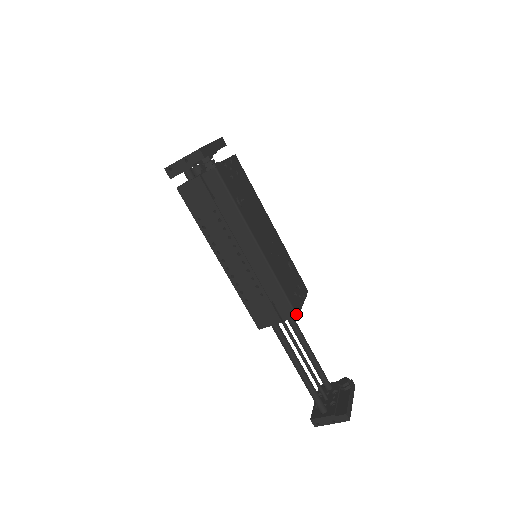
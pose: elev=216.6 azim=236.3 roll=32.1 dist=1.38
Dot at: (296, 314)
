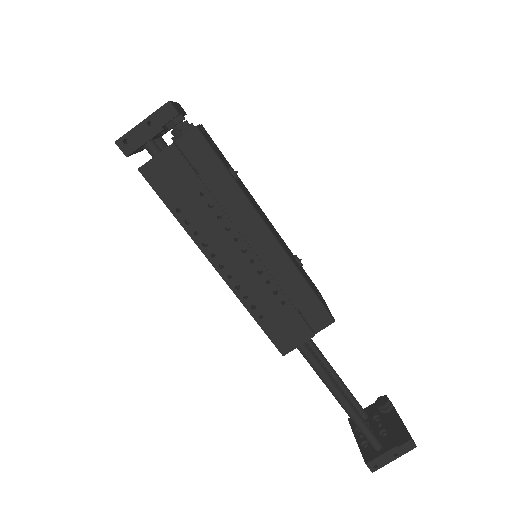
Dot at: (332, 318)
